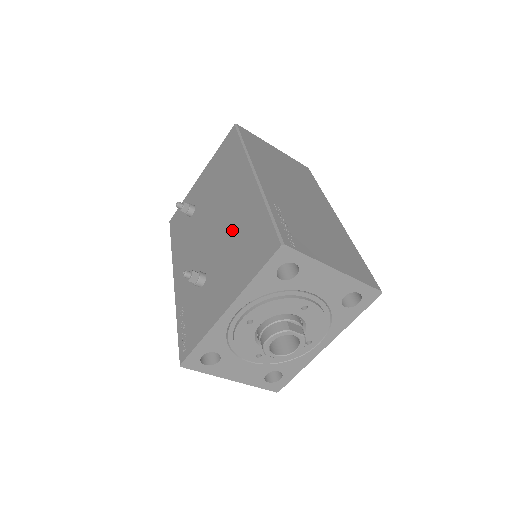
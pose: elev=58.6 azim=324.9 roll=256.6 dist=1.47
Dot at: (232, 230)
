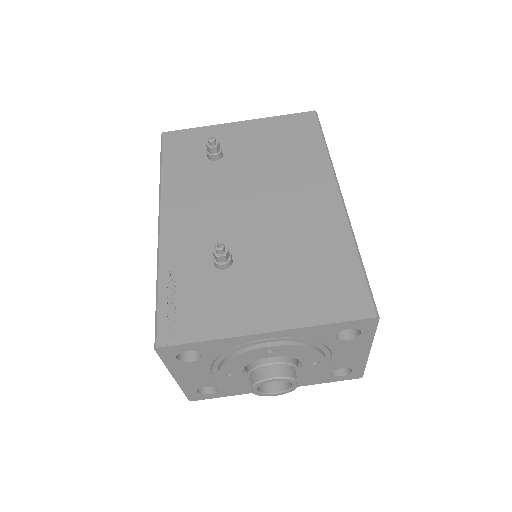
Dot at: (293, 238)
